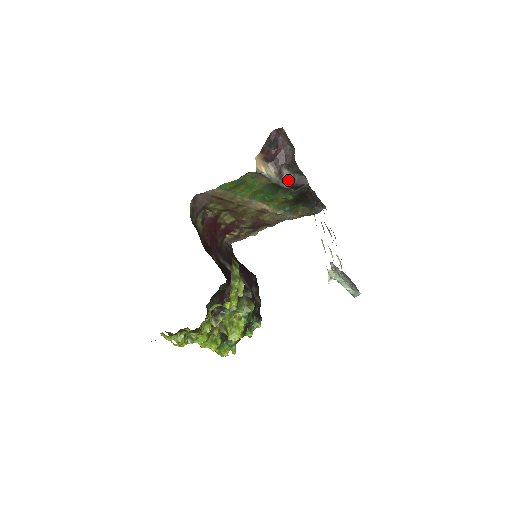
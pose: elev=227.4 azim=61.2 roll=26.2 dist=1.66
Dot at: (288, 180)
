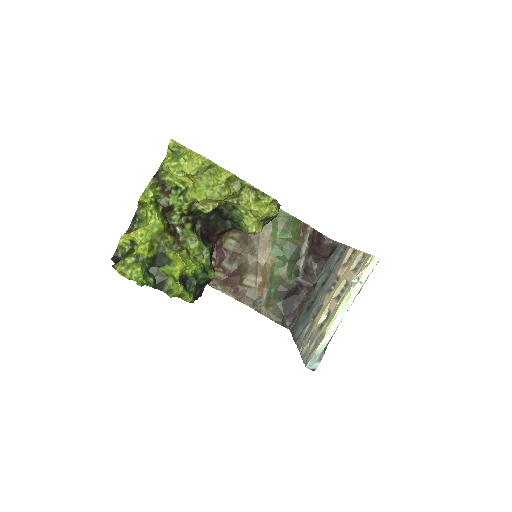
Dot at: (308, 264)
